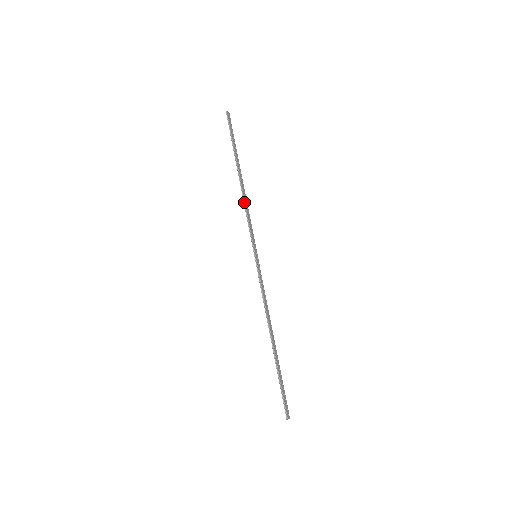
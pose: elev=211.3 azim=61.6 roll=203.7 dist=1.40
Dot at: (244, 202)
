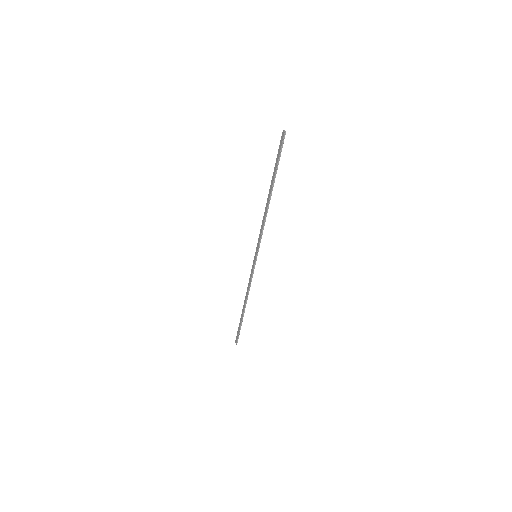
Dot at: (265, 218)
